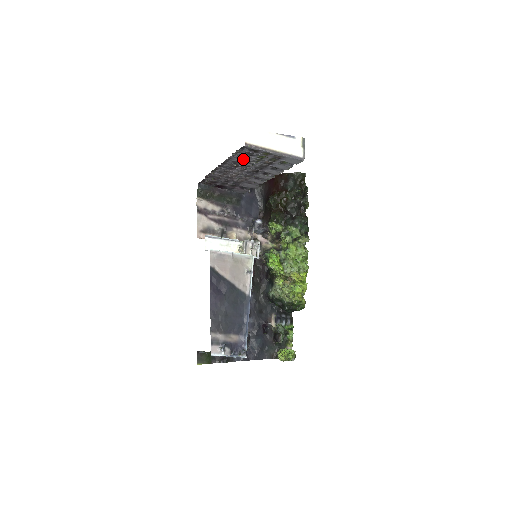
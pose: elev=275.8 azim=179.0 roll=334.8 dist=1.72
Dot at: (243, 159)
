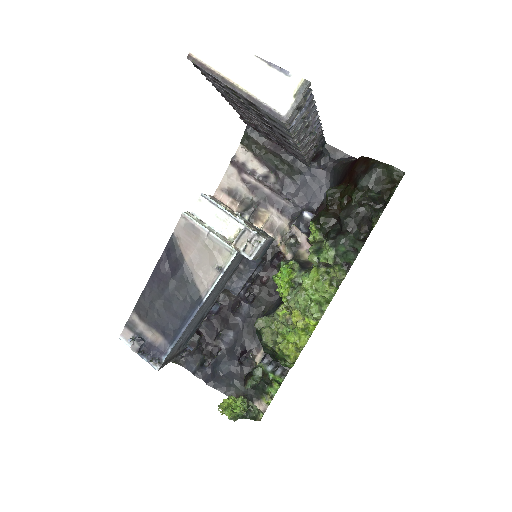
Dot at: (228, 92)
